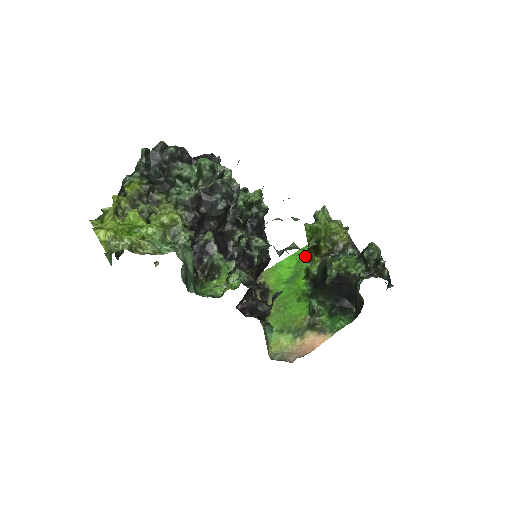
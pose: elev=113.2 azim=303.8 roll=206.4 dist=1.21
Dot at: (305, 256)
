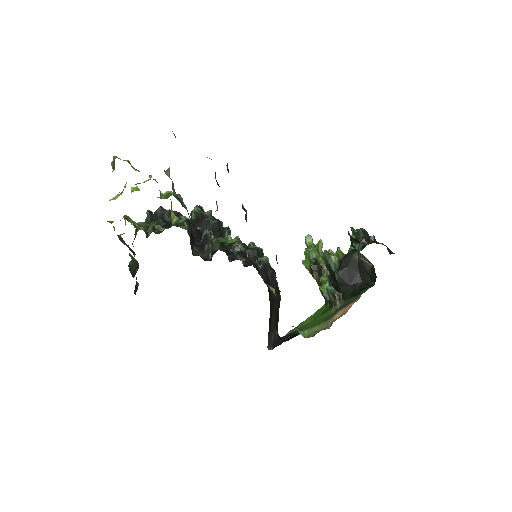
Dot at: (323, 307)
